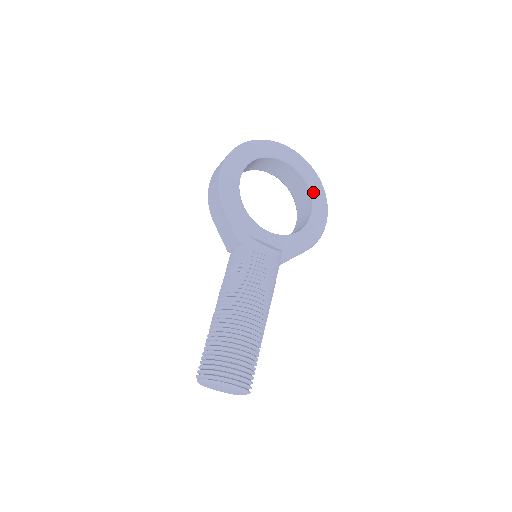
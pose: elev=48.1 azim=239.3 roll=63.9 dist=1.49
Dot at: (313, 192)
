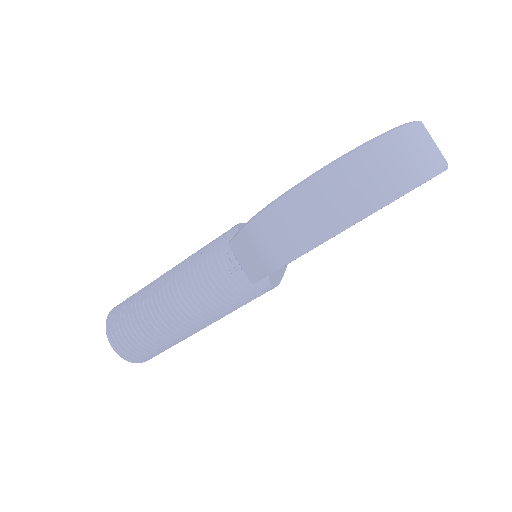
Dot at: occluded
